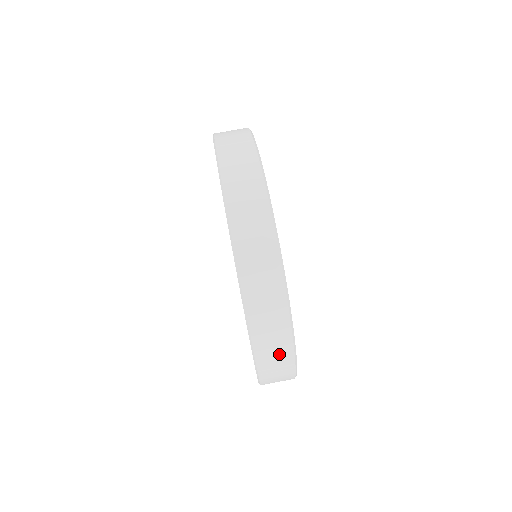
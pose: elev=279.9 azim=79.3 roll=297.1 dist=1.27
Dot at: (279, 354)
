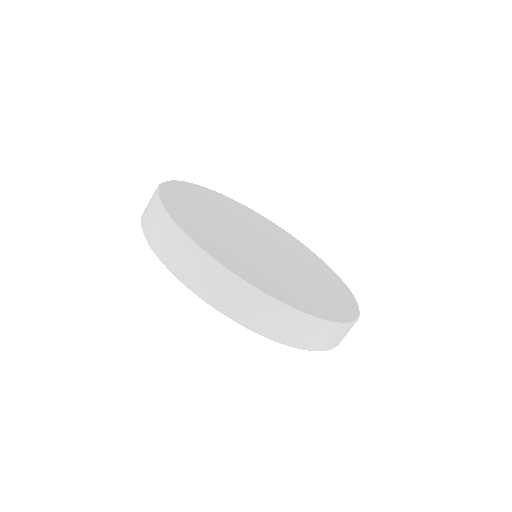
Dot at: (279, 319)
